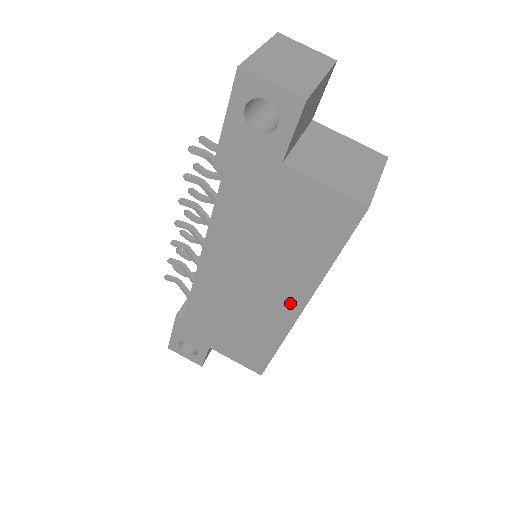
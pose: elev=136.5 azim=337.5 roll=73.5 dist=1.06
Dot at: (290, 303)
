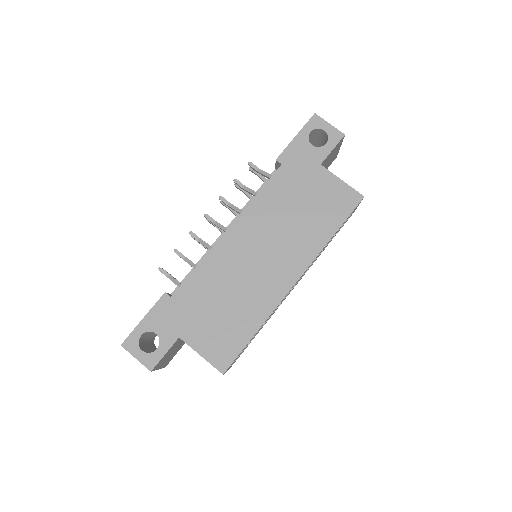
Dot at: (289, 273)
